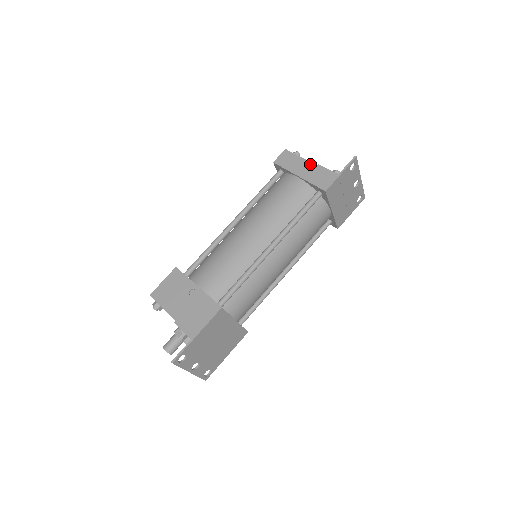
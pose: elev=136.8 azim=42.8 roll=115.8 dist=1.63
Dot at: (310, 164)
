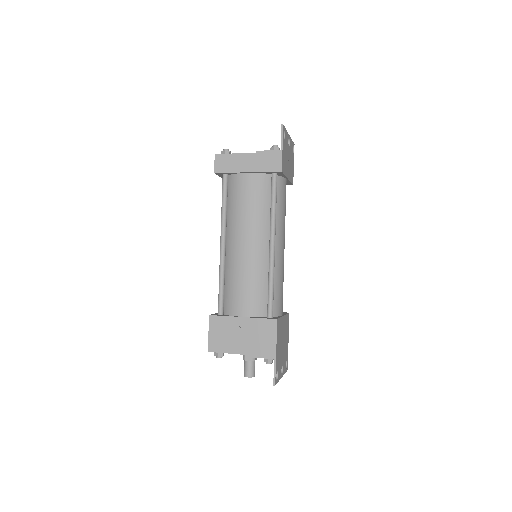
Dot at: (249, 155)
